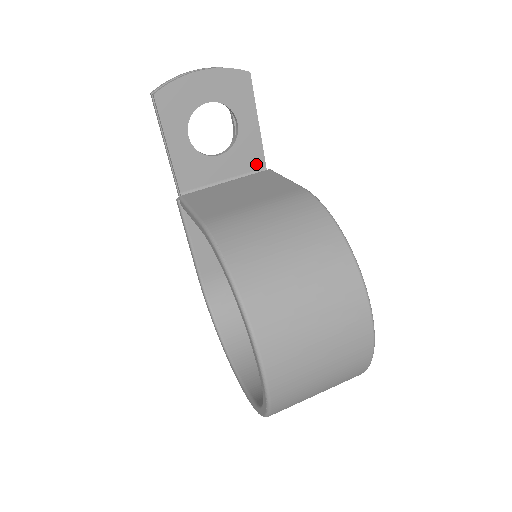
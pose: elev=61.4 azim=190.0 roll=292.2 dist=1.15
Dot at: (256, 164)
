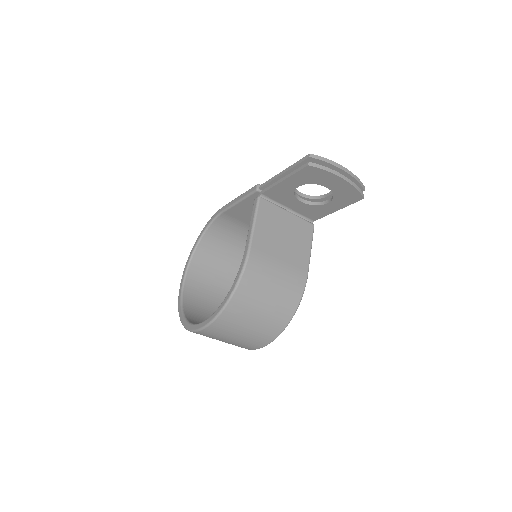
Dot at: (312, 217)
